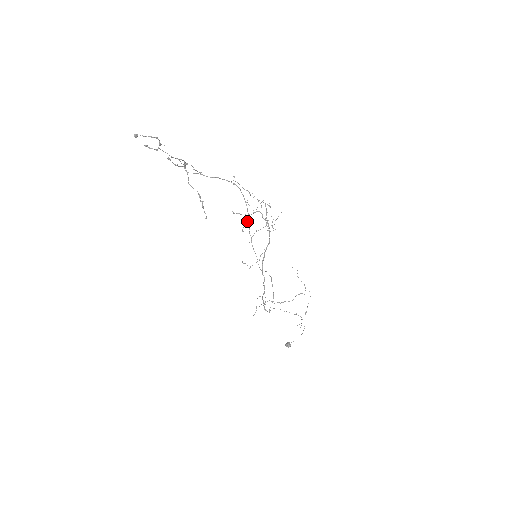
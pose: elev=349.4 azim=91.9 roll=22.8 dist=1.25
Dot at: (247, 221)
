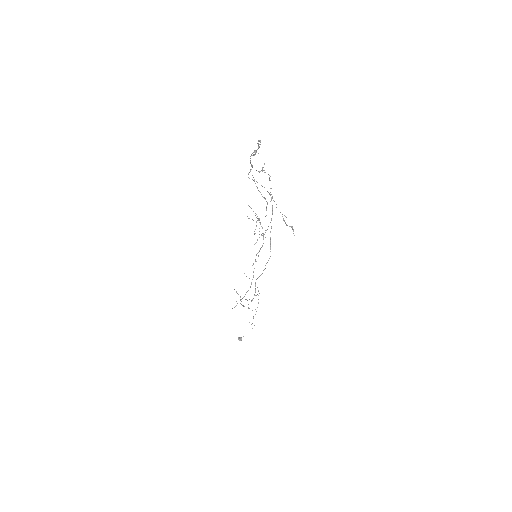
Dot at: (256, 226)
